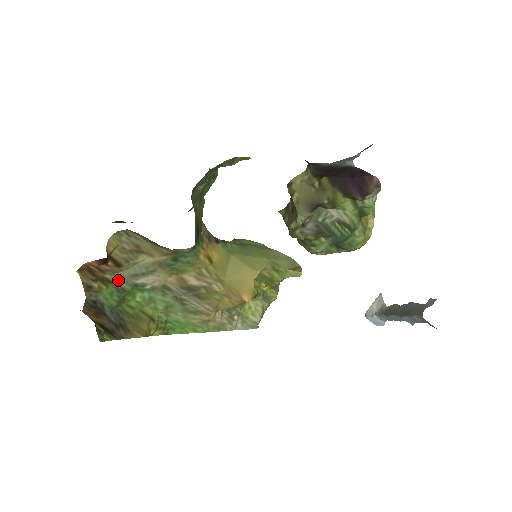
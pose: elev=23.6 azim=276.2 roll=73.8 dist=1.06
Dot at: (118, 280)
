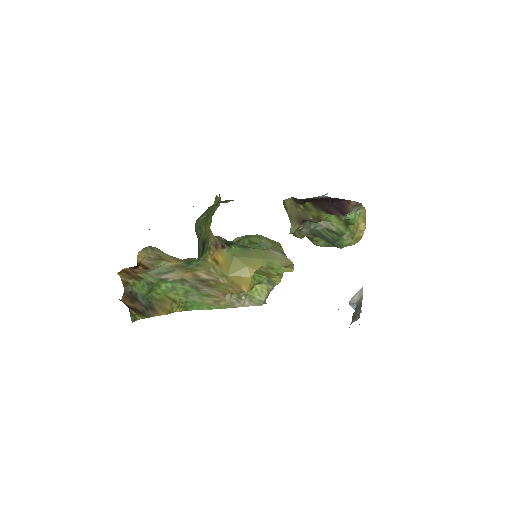
Dot at: (147, 277)
